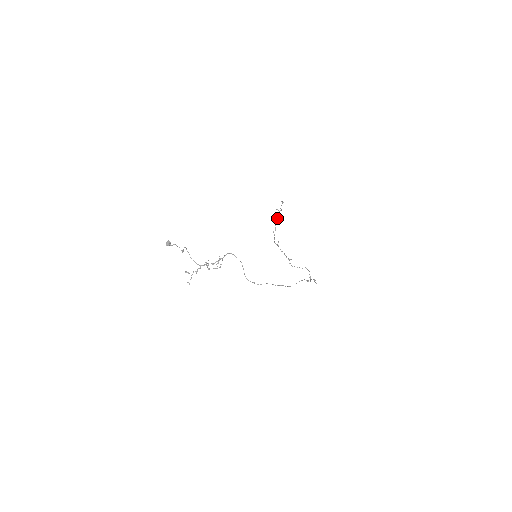
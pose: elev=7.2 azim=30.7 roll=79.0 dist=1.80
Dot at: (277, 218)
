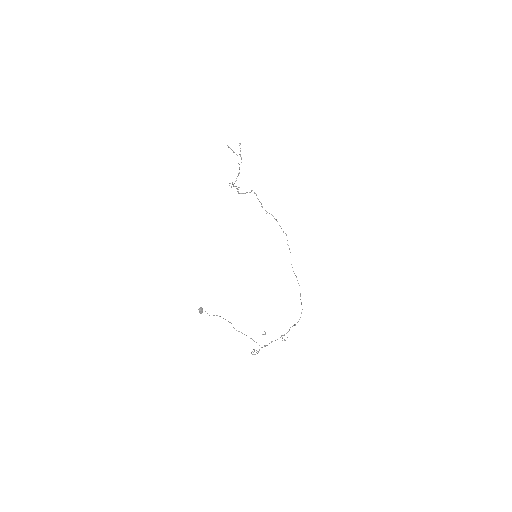
Dot at: occluded
